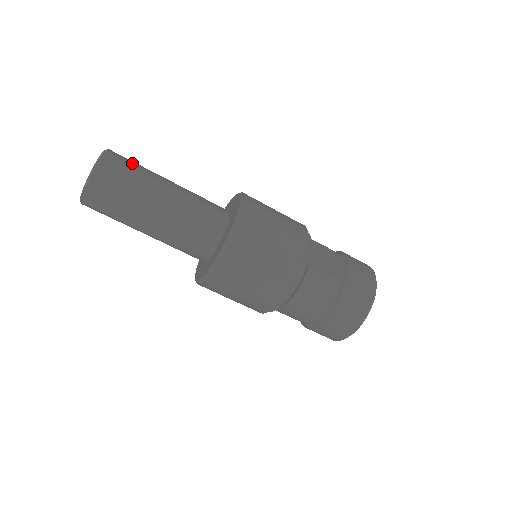
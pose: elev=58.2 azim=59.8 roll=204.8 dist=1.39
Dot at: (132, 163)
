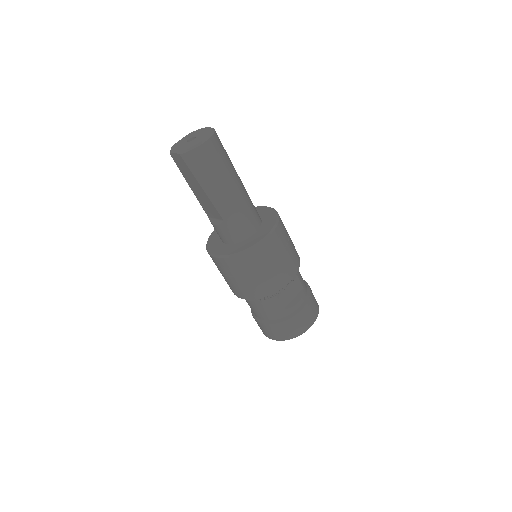
Dot at: (222, 156)
